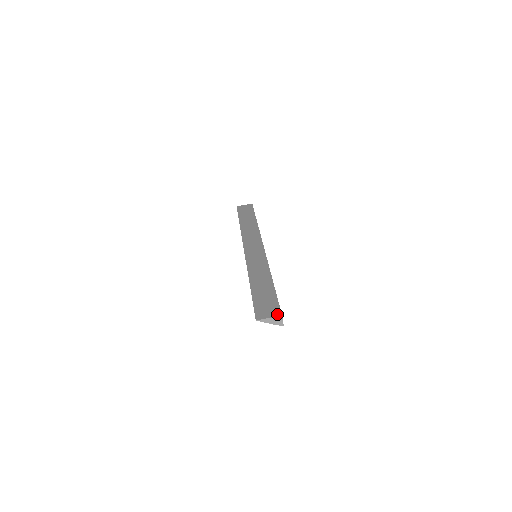
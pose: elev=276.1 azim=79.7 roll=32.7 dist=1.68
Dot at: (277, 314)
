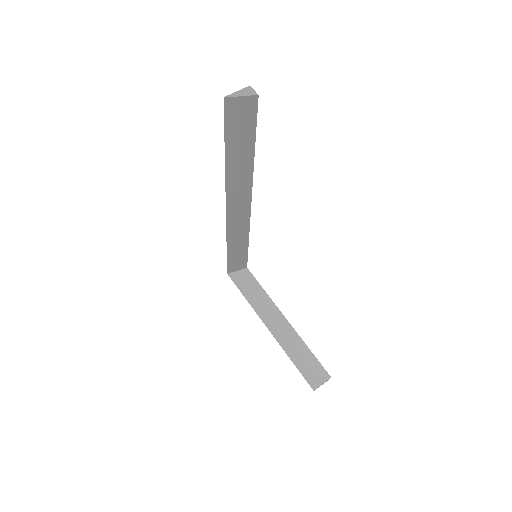
Dot at: (245, 91)
